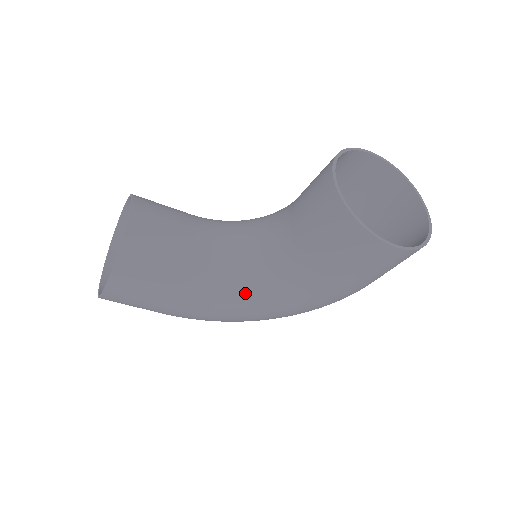
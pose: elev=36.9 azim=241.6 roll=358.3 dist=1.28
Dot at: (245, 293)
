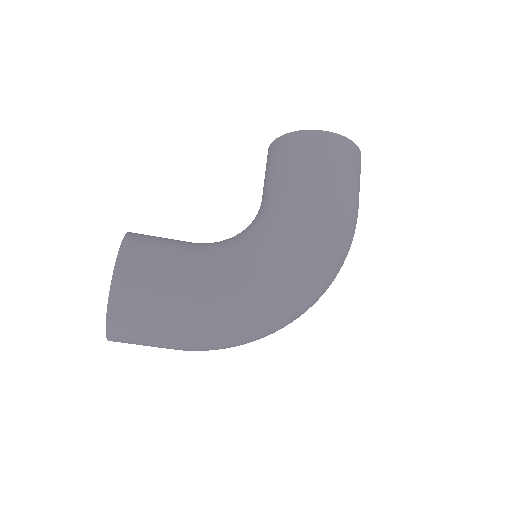
Dot at: (254, 245)
